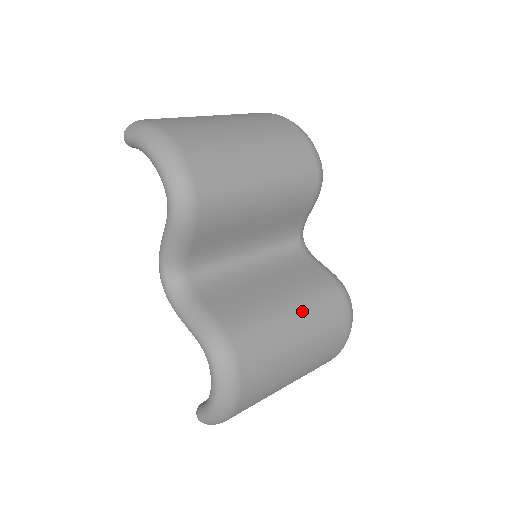
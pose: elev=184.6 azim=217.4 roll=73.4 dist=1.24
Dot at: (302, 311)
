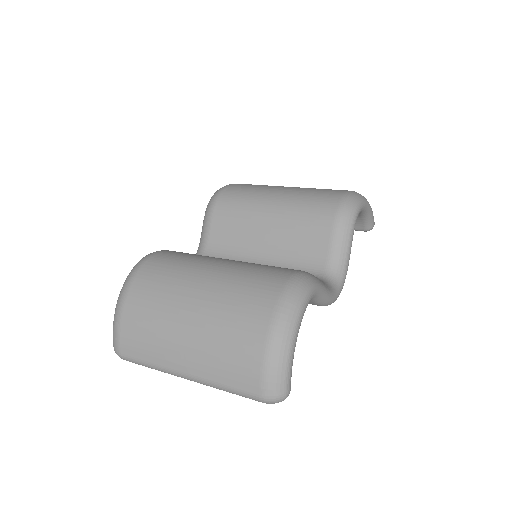
Dot at: (233, 263)
